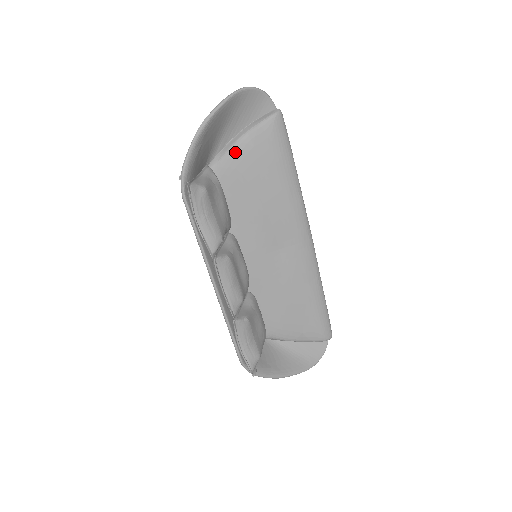
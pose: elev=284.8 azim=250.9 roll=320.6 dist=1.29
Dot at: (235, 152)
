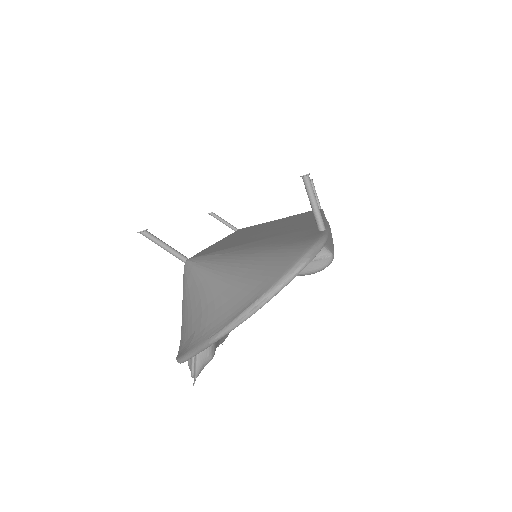
Dot at: occluded
